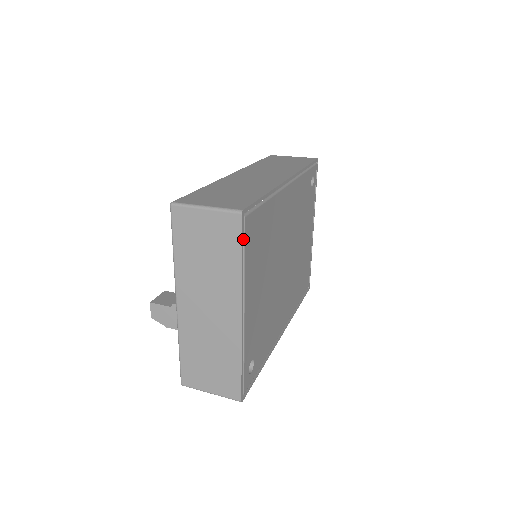
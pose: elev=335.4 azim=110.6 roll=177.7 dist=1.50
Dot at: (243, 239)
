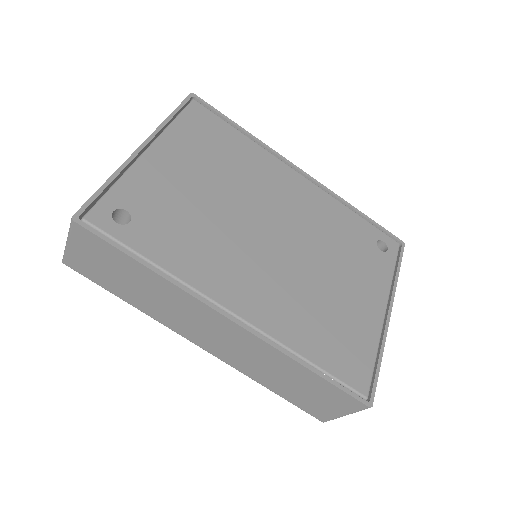
Dot at: (184, 109)
